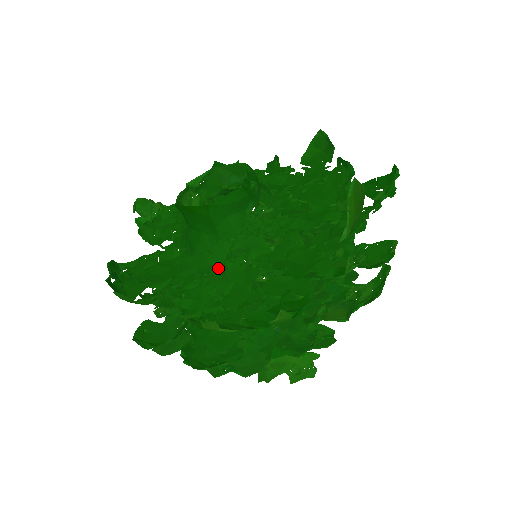
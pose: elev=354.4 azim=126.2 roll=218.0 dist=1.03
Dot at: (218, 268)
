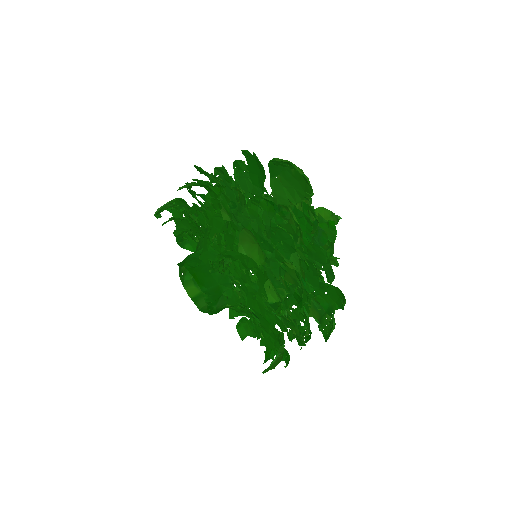
Dot at: occluded
